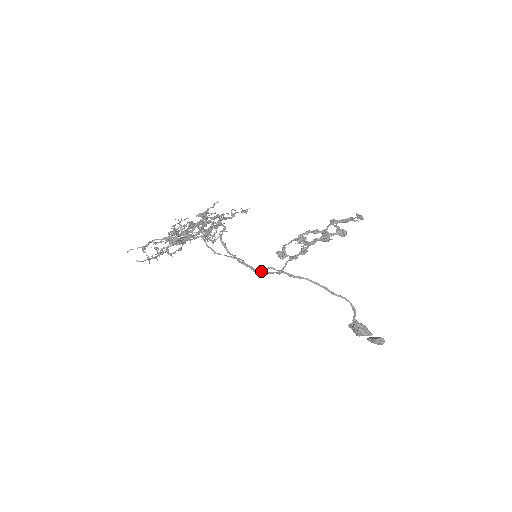
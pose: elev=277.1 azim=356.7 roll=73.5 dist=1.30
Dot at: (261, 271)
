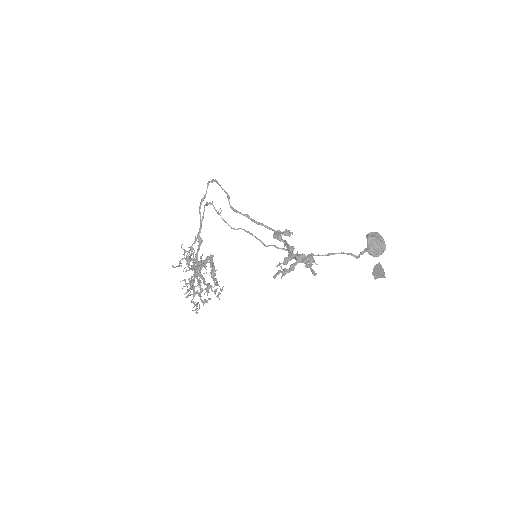
Dot at: occluded
